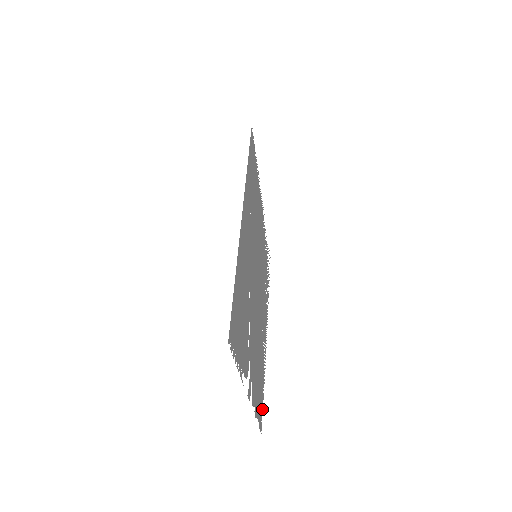
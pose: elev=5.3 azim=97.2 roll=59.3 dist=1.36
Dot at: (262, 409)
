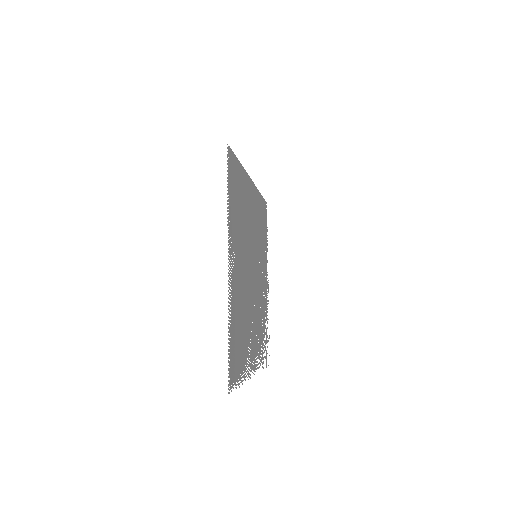
Dot at: (235, 380)
